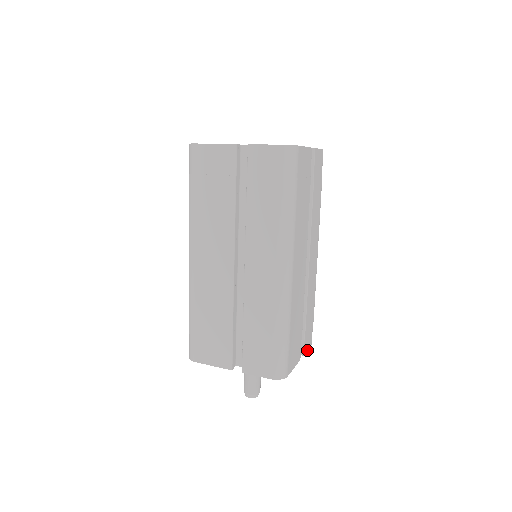
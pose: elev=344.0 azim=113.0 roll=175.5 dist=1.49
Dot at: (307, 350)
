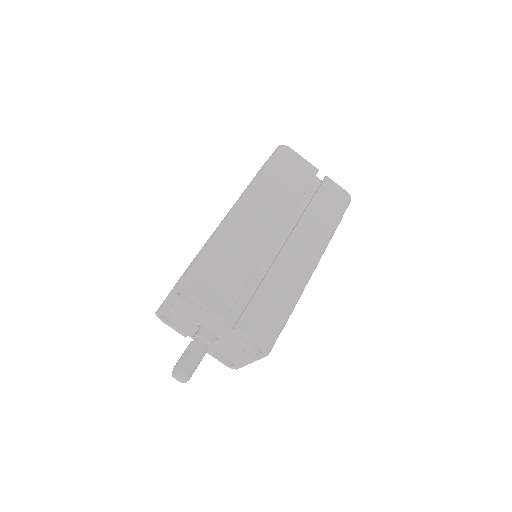
Dot at: (248, 335)
